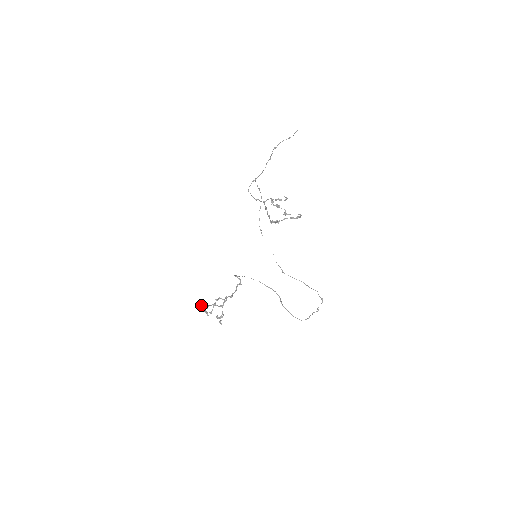
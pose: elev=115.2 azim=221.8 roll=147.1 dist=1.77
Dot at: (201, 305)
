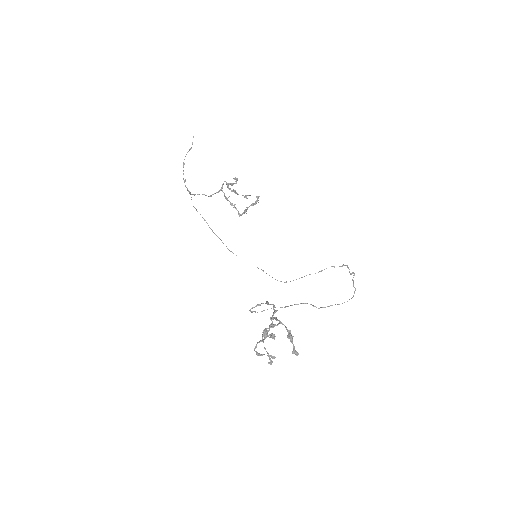
Dot at: (257, 342)
